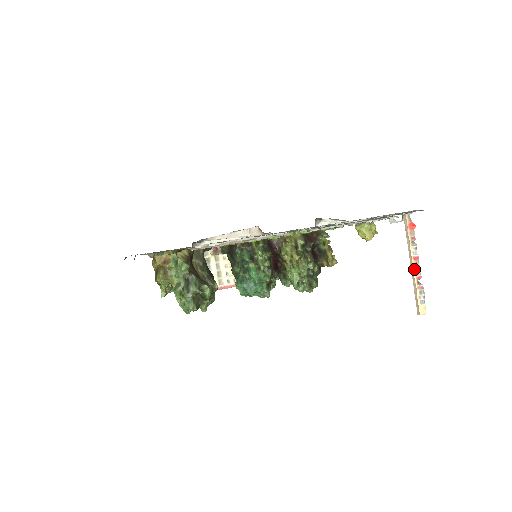
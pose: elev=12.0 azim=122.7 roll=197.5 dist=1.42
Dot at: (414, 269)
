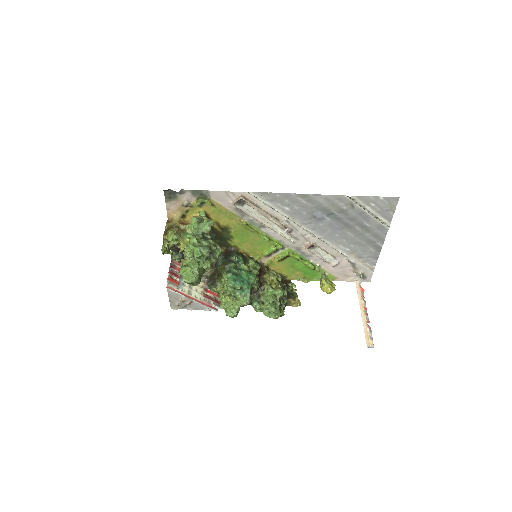
Dot at: (365, 314)
